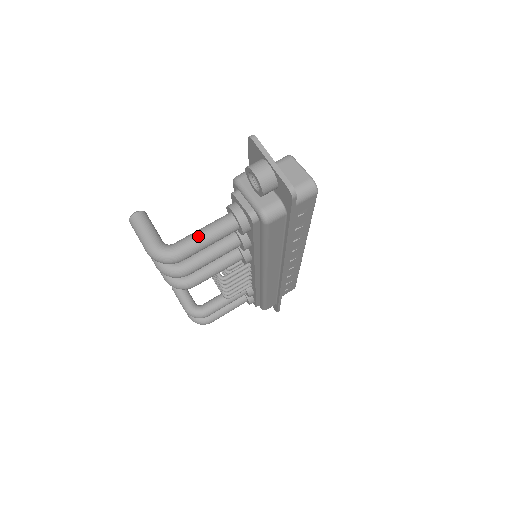
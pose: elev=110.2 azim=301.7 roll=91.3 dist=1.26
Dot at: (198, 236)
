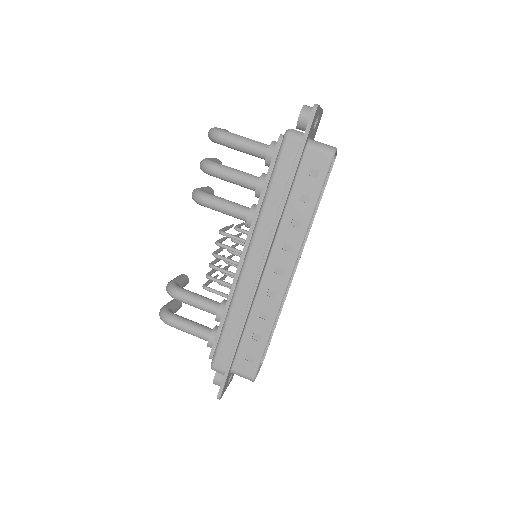
Dot at: occluded
